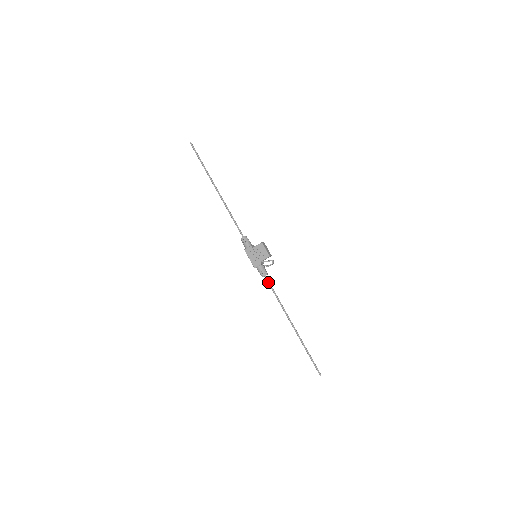
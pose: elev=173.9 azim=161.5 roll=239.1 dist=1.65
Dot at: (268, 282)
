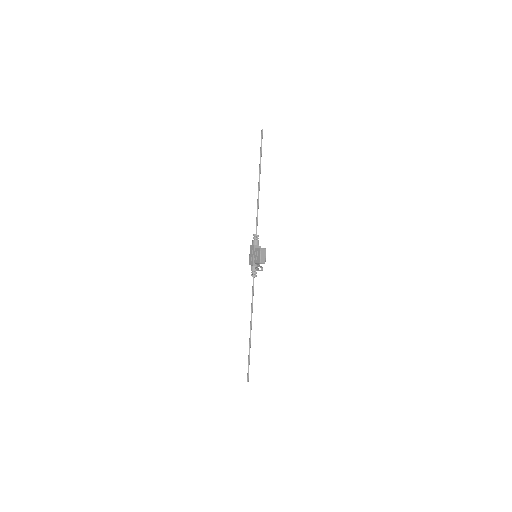
Dot at: (253, 283)
